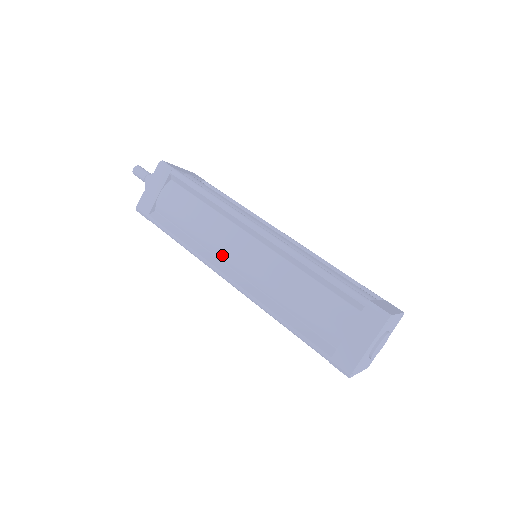
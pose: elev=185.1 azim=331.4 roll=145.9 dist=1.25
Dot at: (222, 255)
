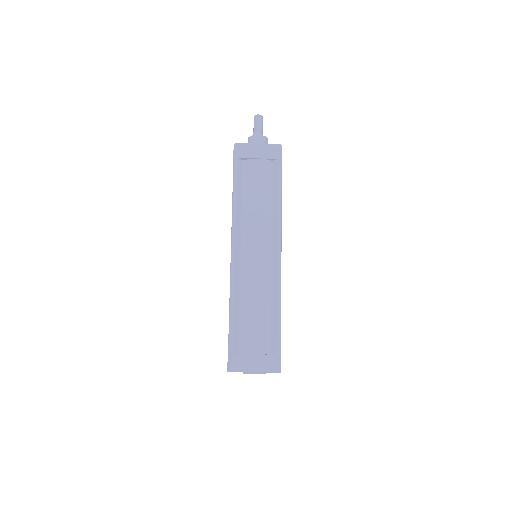
Dot at: (246, 237)
